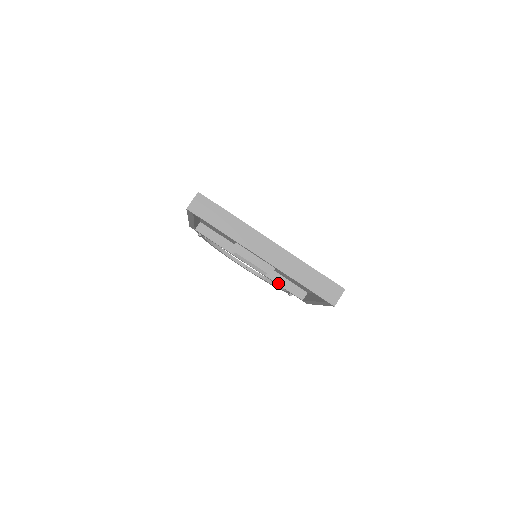
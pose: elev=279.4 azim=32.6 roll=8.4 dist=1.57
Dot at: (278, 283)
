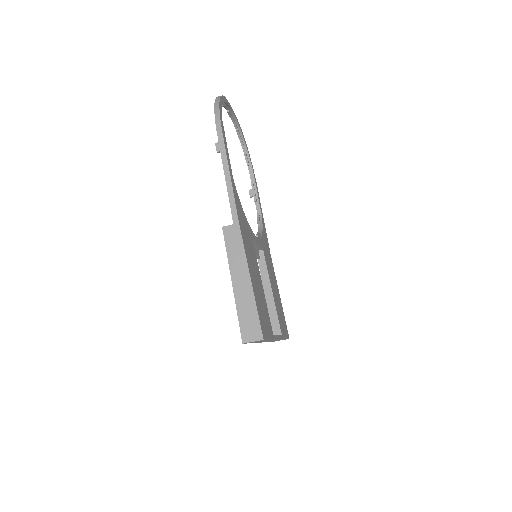
Dot at: occluded
